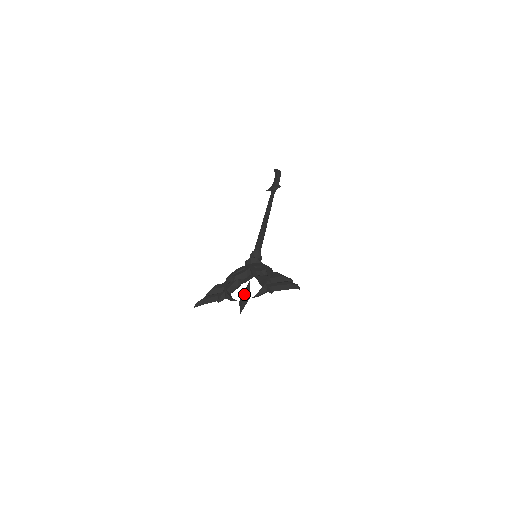
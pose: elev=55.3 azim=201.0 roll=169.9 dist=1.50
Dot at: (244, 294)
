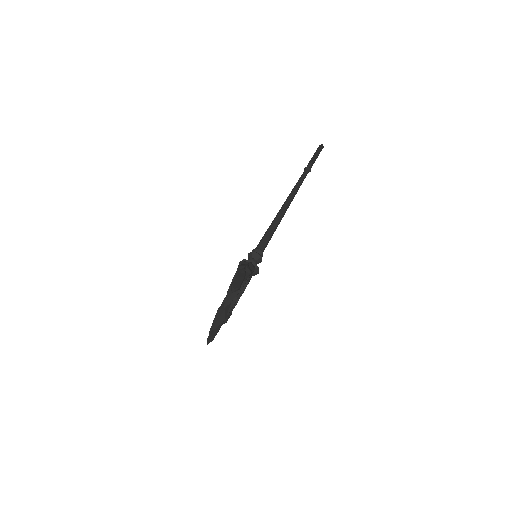
Dot at: (219, 308)
